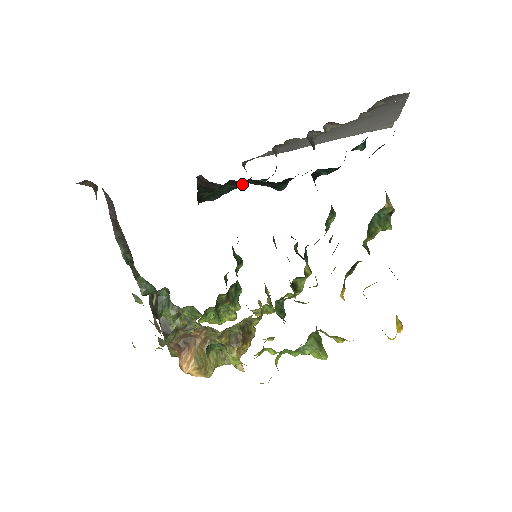
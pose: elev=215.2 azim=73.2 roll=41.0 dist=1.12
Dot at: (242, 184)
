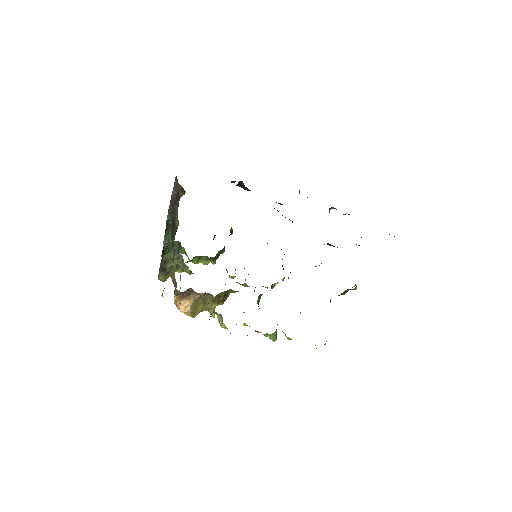
Dot at: occluded
